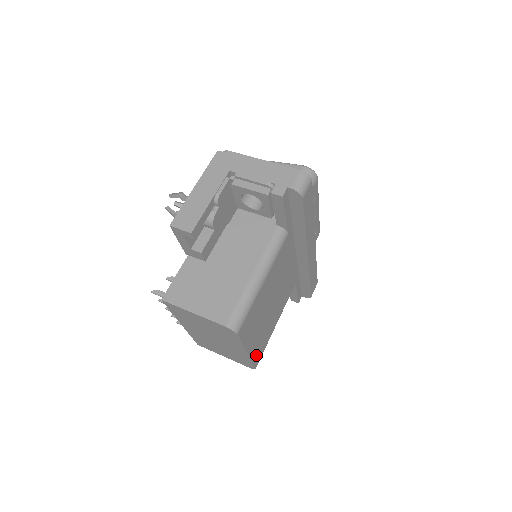
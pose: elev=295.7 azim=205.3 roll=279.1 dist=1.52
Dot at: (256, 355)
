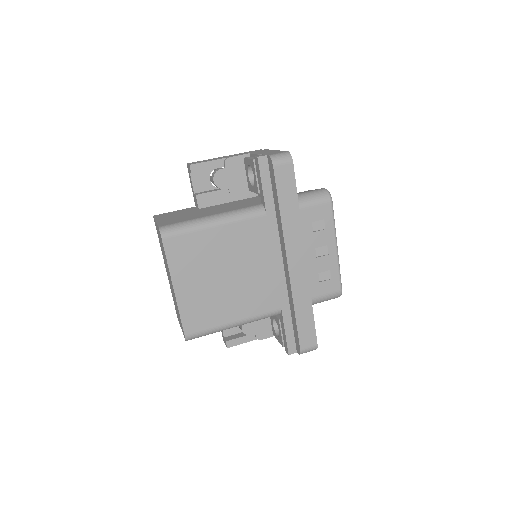
Dot at: (189, 316)
